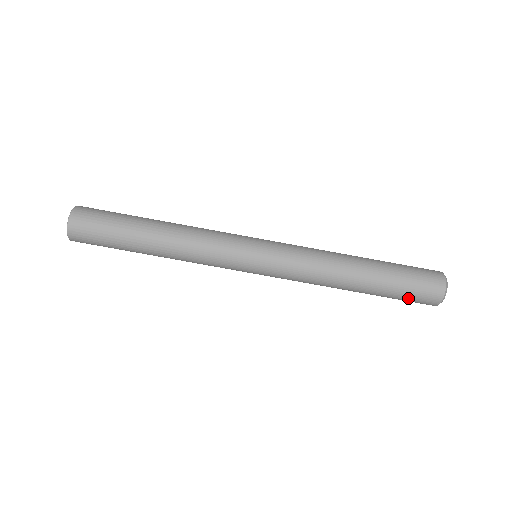
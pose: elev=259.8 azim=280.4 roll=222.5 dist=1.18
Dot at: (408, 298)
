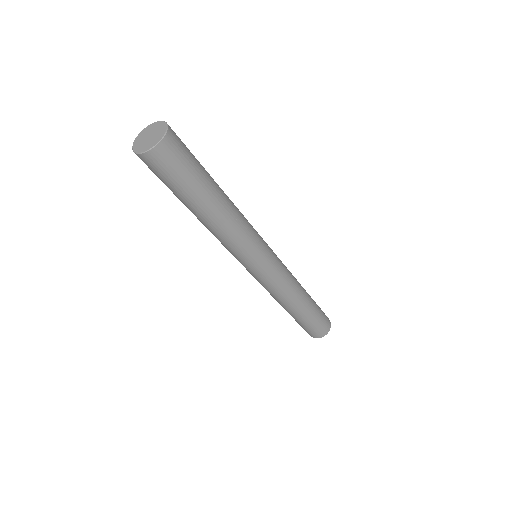
Dot at: occluded
